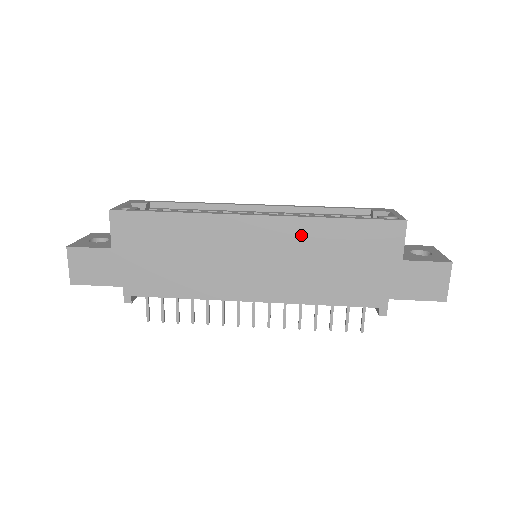
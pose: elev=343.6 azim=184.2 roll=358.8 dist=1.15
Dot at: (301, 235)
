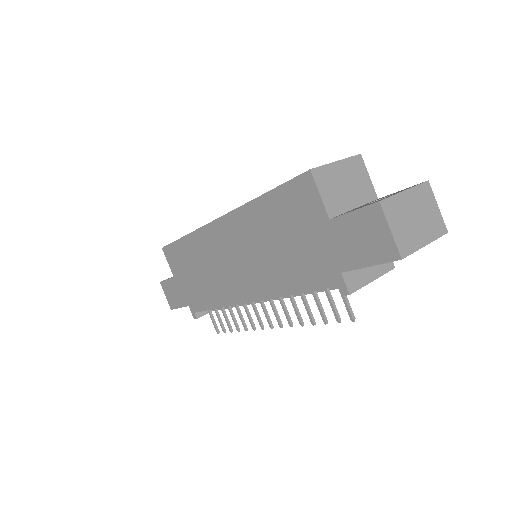
Dot at: (247, 225)
